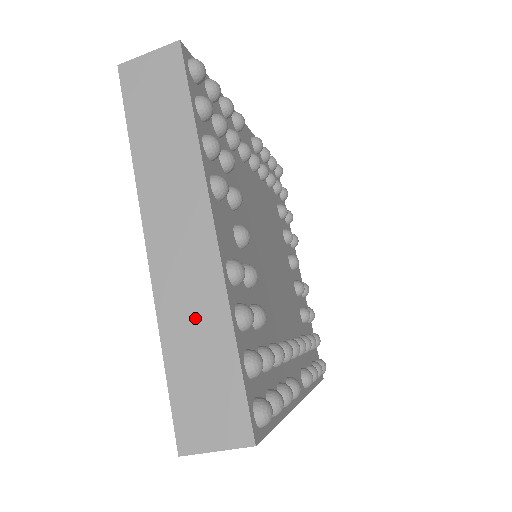
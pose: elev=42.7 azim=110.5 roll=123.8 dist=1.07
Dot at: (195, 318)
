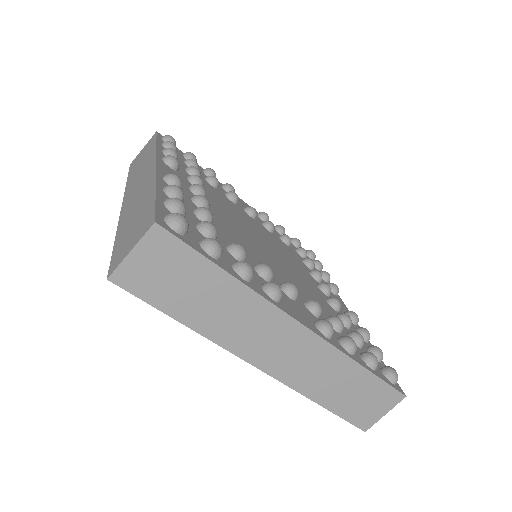
Dot at: (137, 205)
